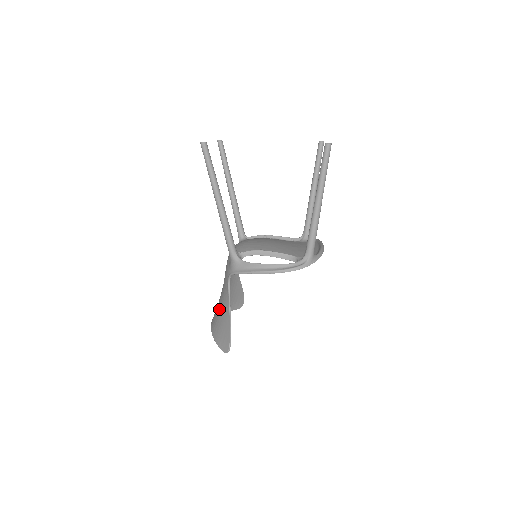
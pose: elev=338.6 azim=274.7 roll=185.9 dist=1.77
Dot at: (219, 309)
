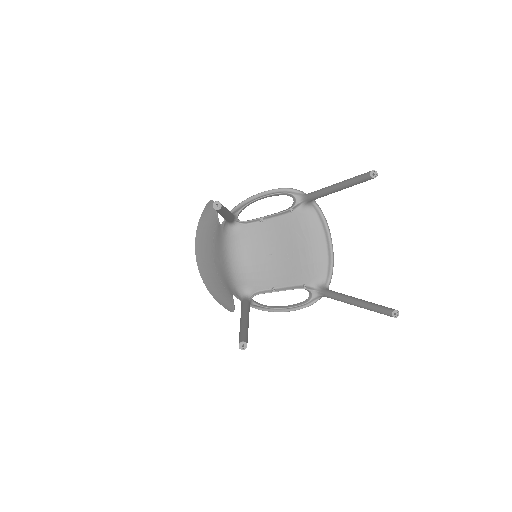
Dot at: (214, 283)
